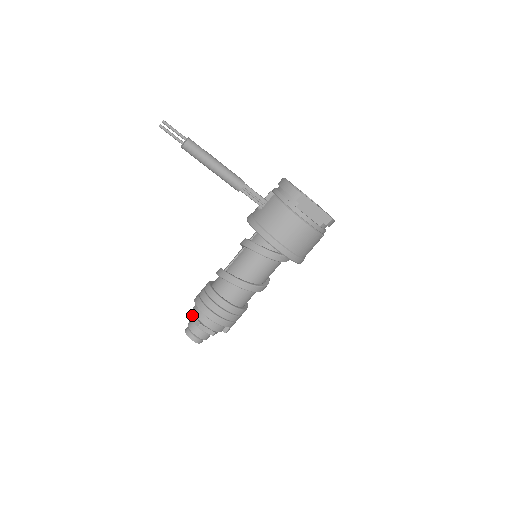
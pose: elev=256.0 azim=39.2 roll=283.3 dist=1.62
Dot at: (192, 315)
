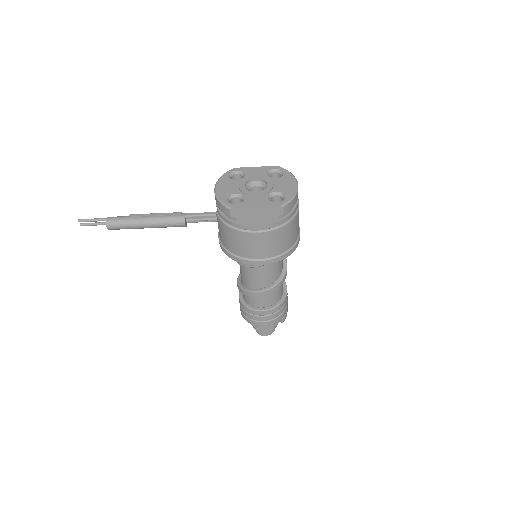
Dot at: occluded
